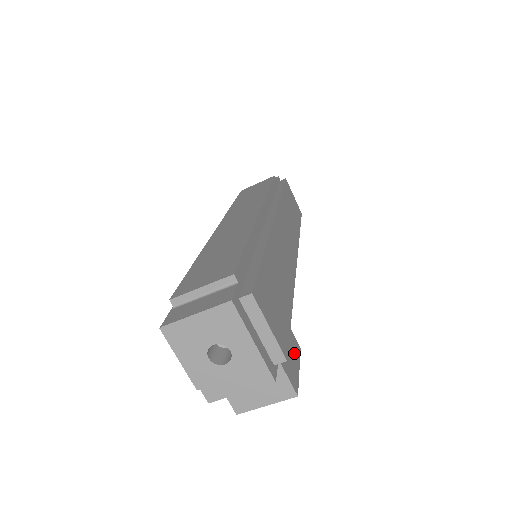
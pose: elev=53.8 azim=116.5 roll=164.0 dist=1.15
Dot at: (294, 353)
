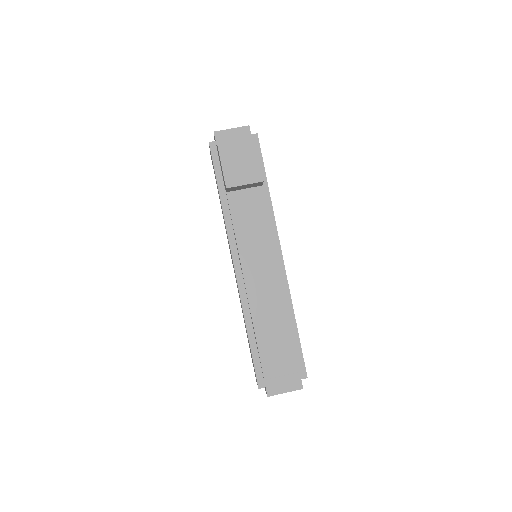
Dot at: occluded
